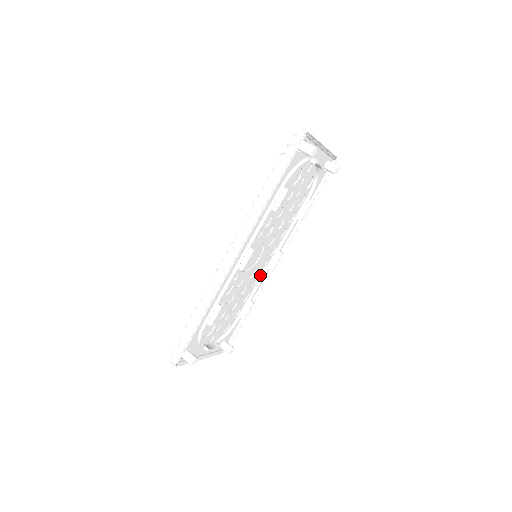
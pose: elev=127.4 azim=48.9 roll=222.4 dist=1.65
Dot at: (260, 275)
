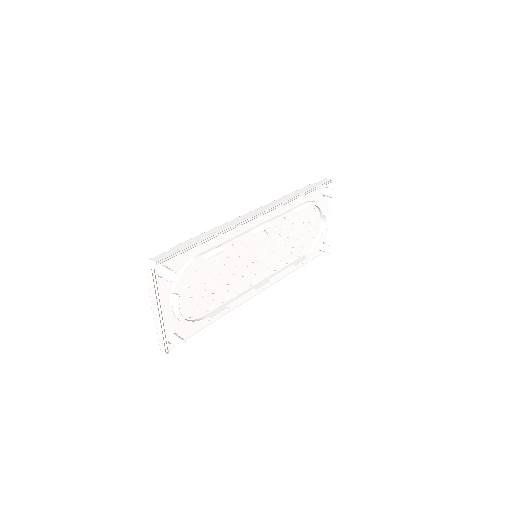
Dot at: (244, 289)
